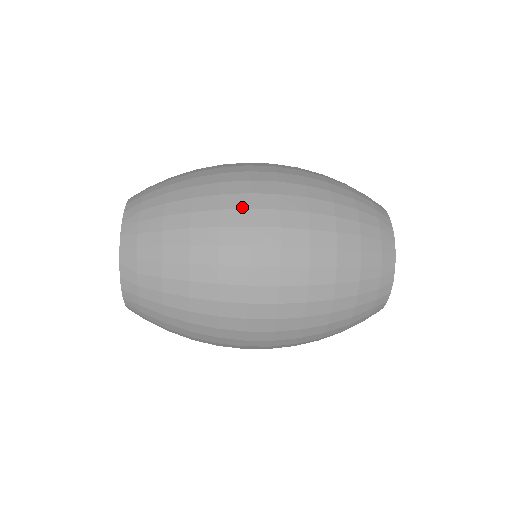
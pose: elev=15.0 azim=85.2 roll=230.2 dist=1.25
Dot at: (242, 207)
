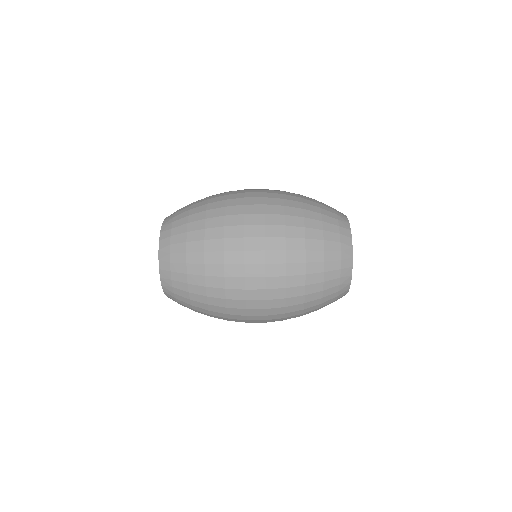
Dot at: (239, 204)
